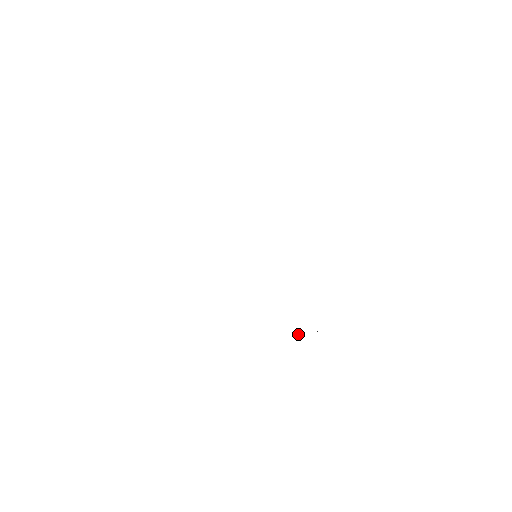
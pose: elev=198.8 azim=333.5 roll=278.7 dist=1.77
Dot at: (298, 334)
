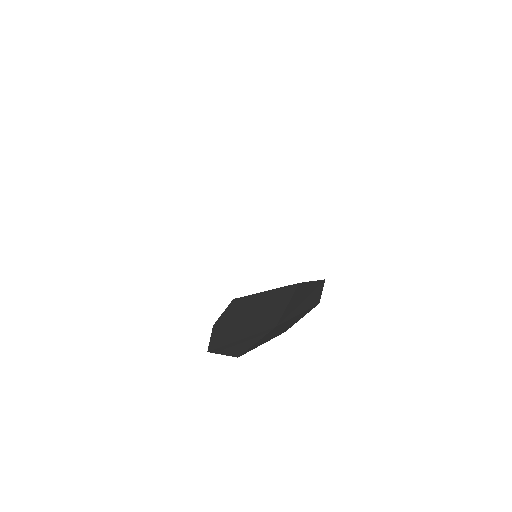
Dot at: (270, 306)
